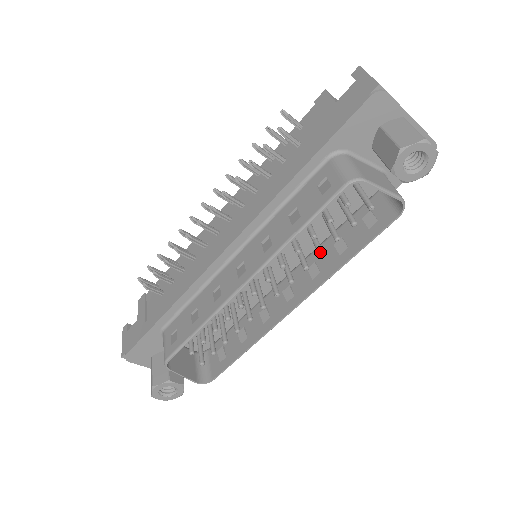
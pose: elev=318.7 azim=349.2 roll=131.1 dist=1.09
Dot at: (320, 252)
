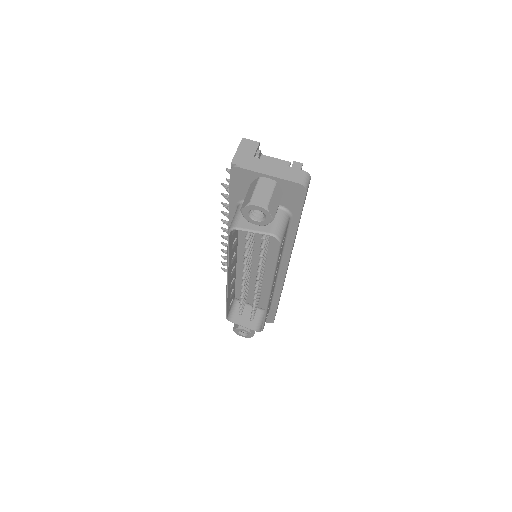
Dot at: (258, 263)
